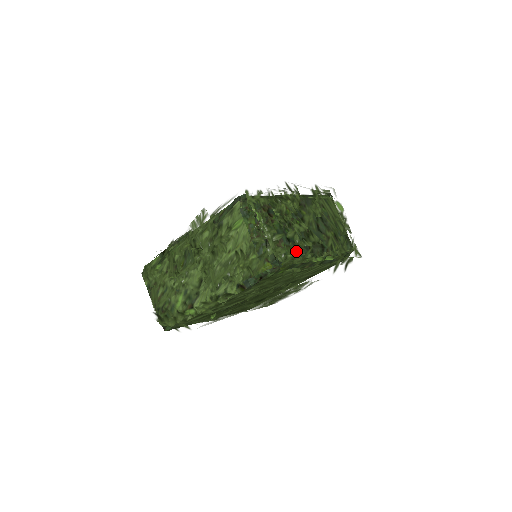
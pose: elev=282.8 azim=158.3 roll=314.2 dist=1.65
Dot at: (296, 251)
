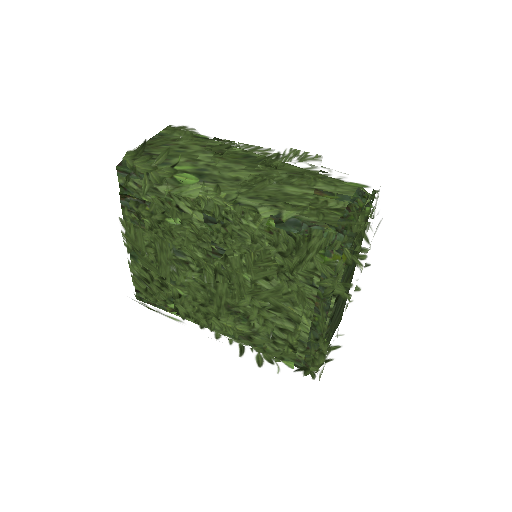
Dot at: (366, 264)
